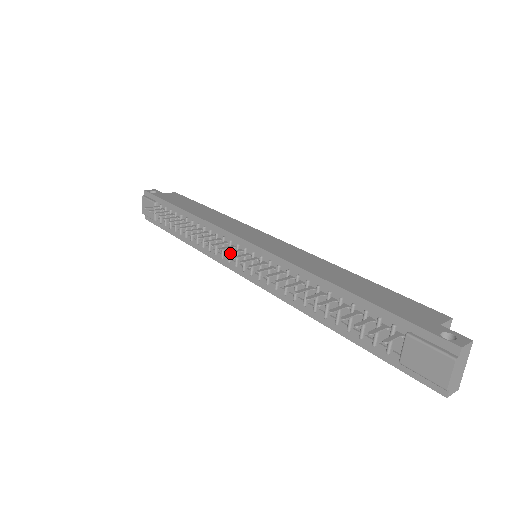
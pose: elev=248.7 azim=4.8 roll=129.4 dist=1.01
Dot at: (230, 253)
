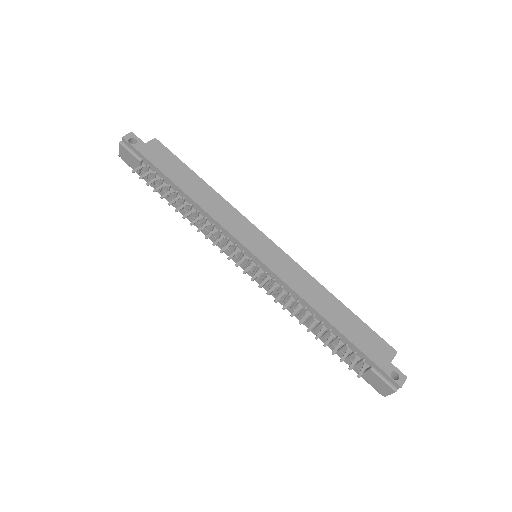
Dot at: occluded
